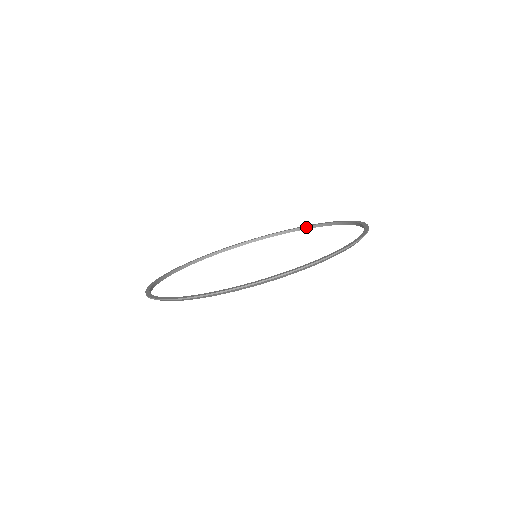
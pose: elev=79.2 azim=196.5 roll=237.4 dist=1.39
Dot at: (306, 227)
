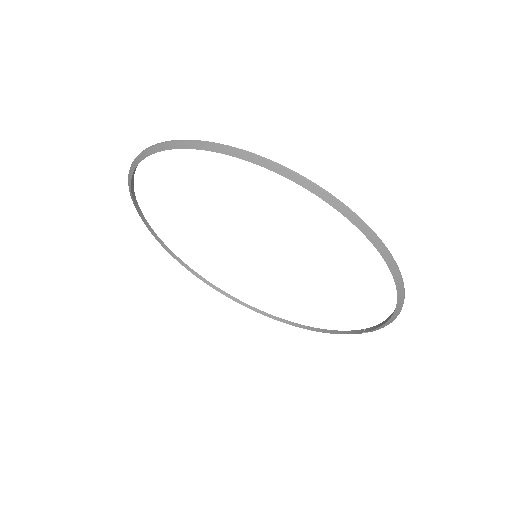
Dot at: (368, 329)
